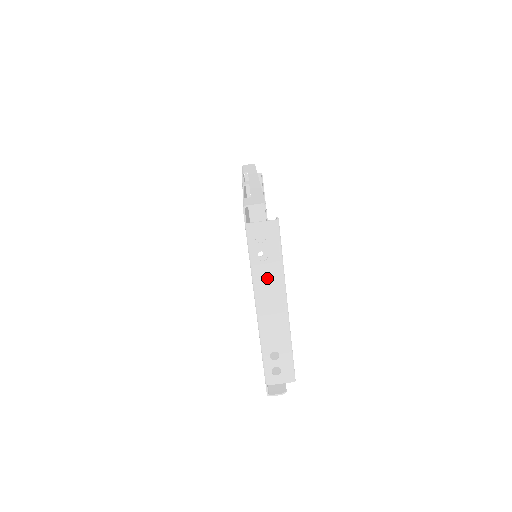
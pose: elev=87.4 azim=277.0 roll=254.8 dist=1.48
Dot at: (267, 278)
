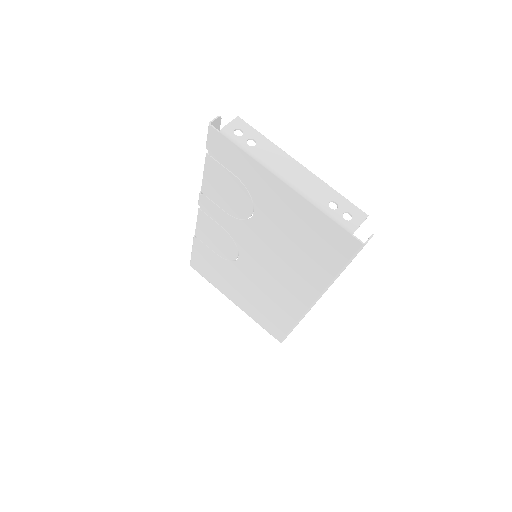
Dot at: (269, 155)
